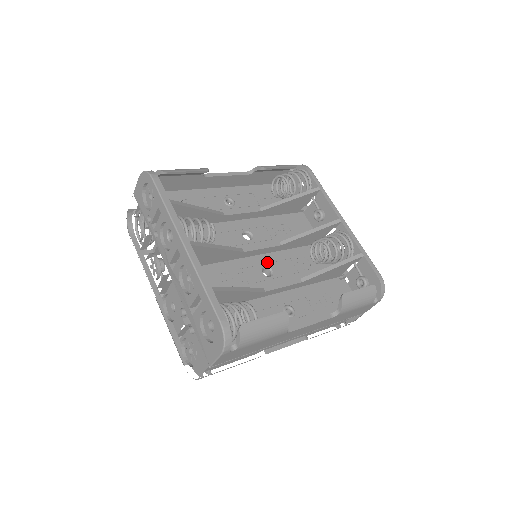
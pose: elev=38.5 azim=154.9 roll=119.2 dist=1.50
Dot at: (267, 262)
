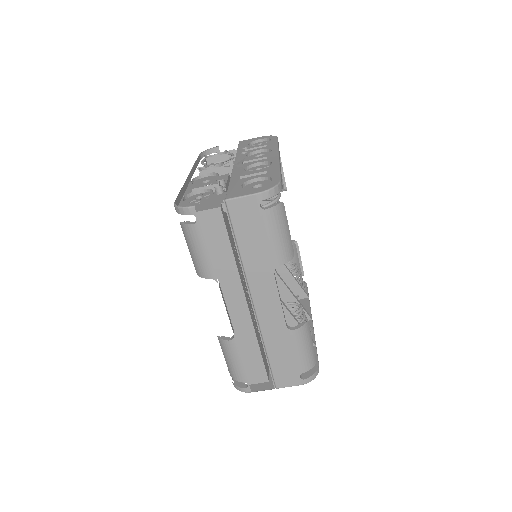
Dot at: occluded
